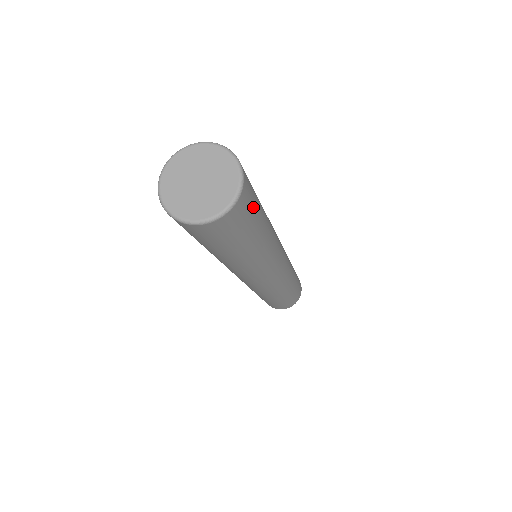
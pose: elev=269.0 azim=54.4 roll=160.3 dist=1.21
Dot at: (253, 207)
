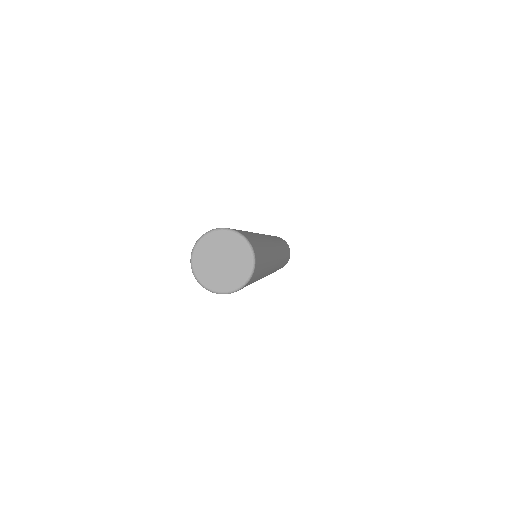
Dot at: (256, 243)
